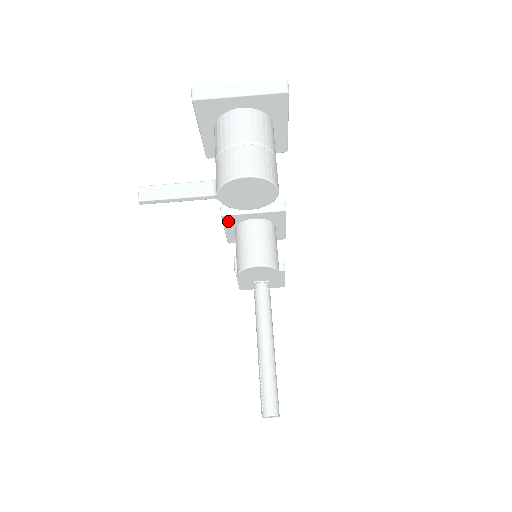
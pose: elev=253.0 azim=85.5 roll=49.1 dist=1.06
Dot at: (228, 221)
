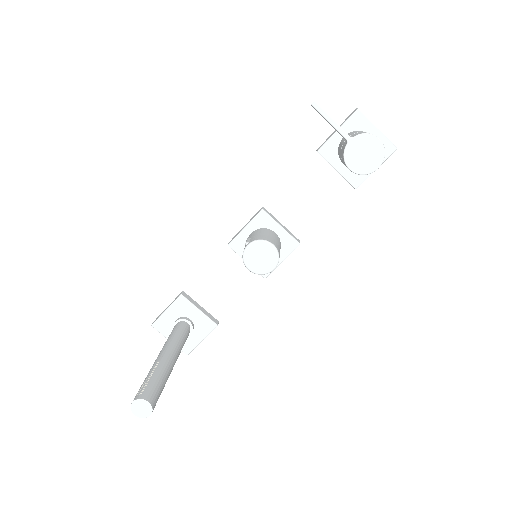
Dot at: (259, 219)
